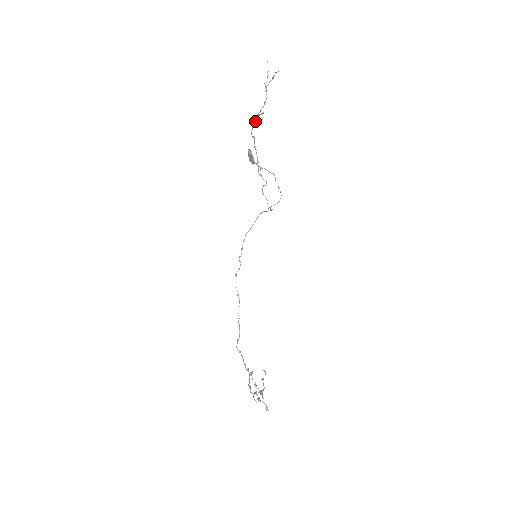
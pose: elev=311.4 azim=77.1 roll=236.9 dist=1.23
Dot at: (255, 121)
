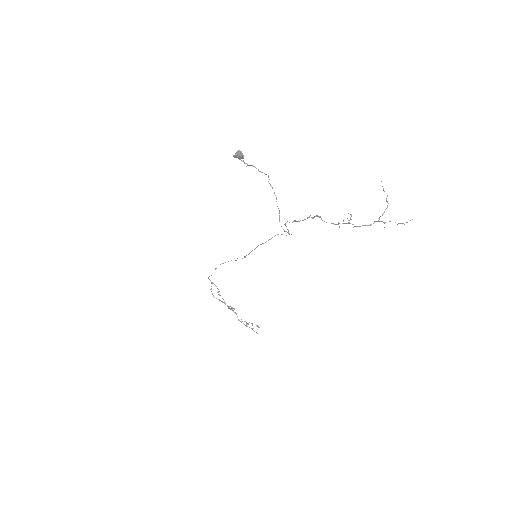
Dot at: occluded
